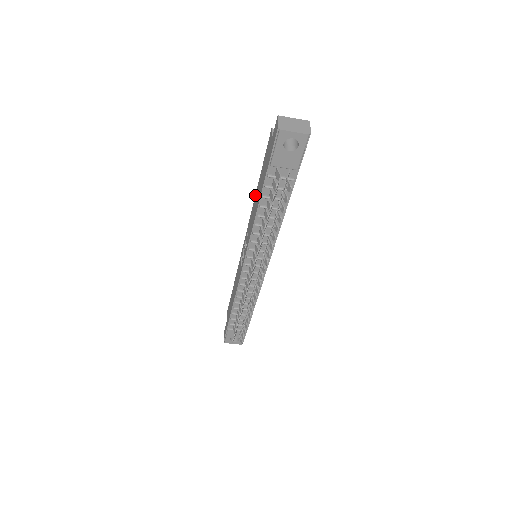
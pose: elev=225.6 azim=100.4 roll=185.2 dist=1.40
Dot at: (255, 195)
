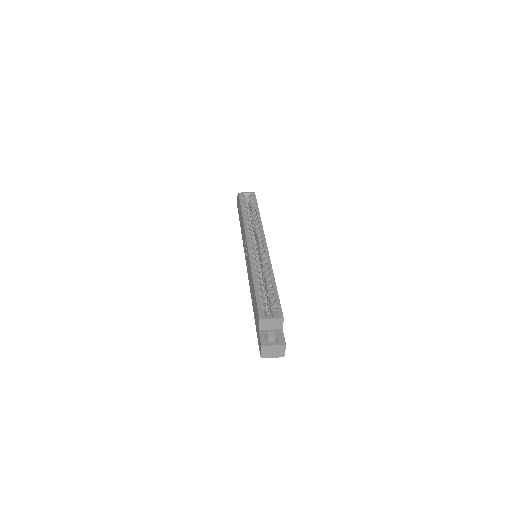
Dot at: (252, 276)
